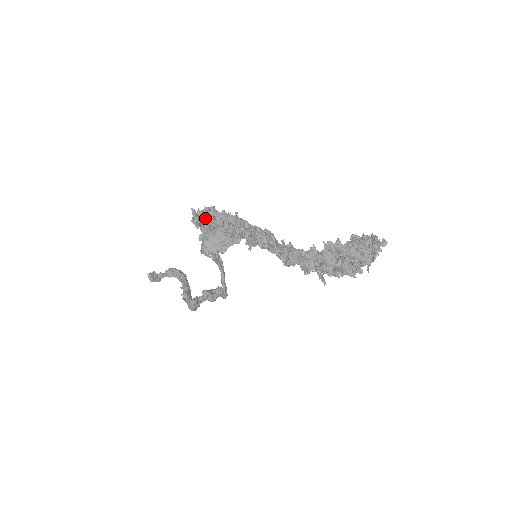
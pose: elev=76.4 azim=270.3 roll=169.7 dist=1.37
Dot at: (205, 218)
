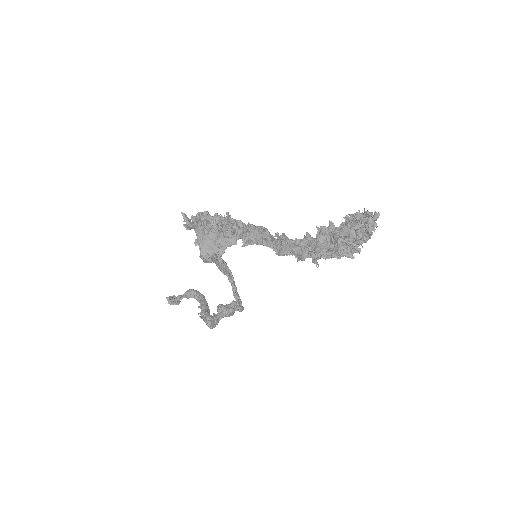
Dot at: (198, 222)
